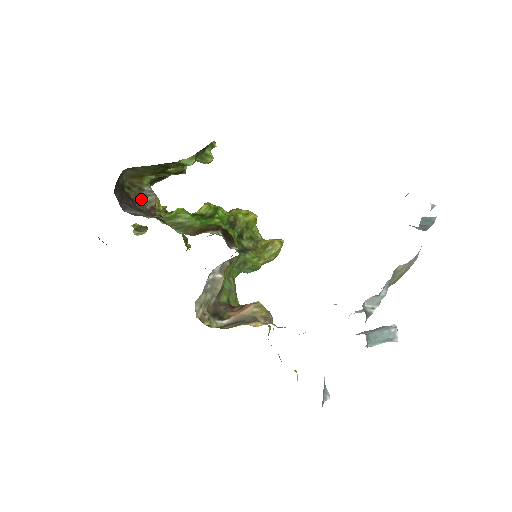
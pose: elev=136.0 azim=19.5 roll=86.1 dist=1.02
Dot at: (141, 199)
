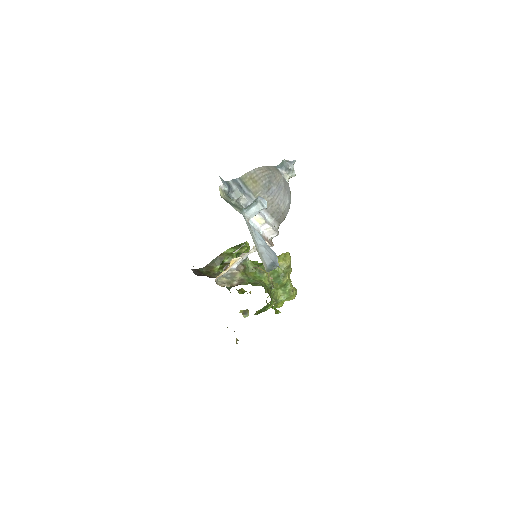
Dot at: (214, 277)
